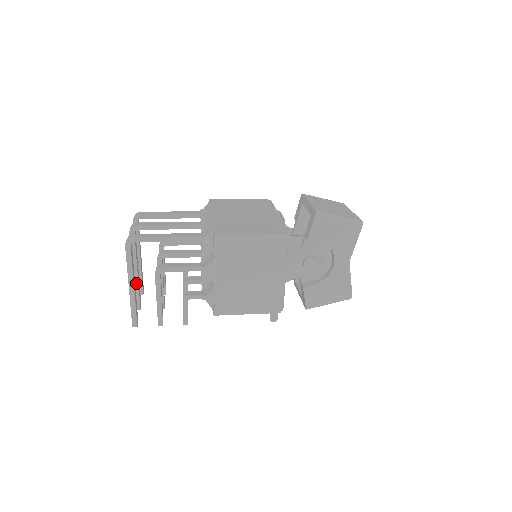
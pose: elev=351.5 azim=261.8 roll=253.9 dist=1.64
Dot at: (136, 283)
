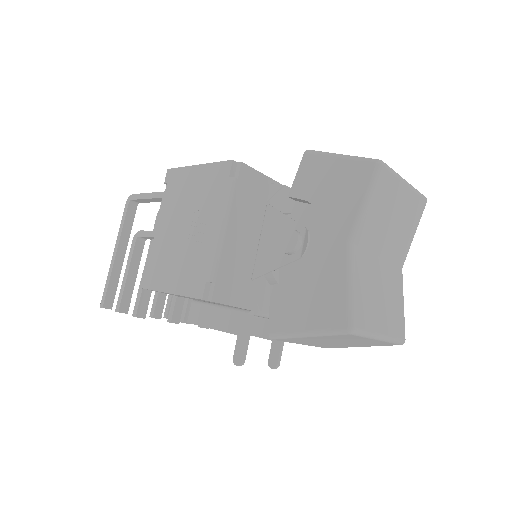
Dot at: occluded
